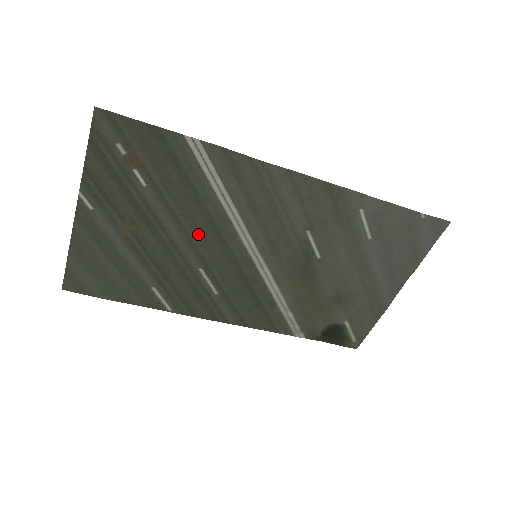
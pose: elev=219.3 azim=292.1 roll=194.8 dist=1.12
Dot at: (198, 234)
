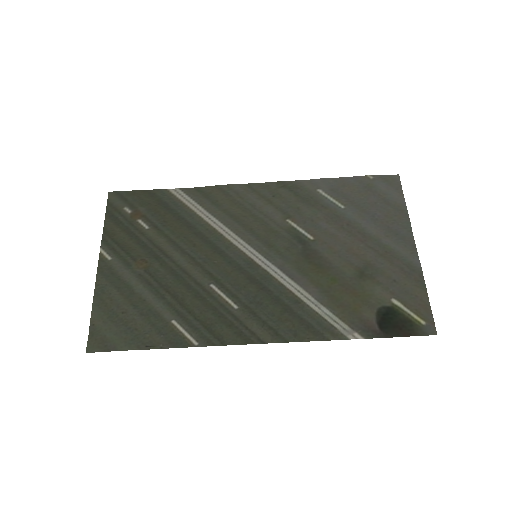
Dot at: (199, 253)
